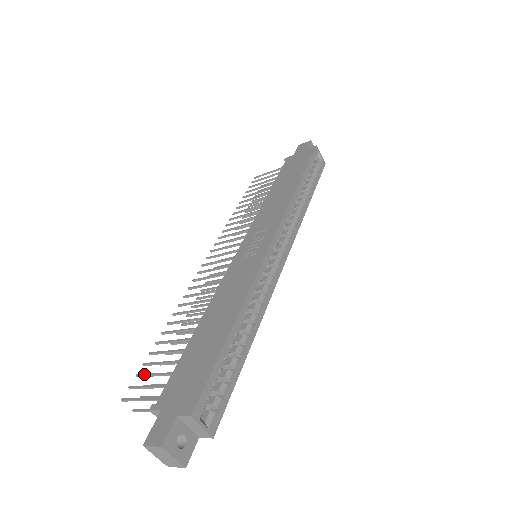
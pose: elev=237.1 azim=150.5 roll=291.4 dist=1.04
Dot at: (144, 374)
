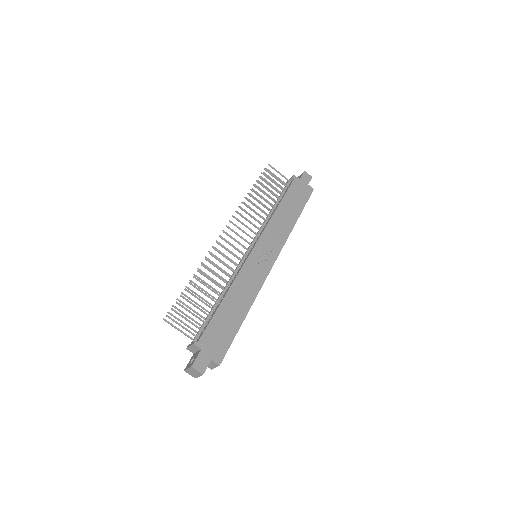
Dot at: (183, 306)
